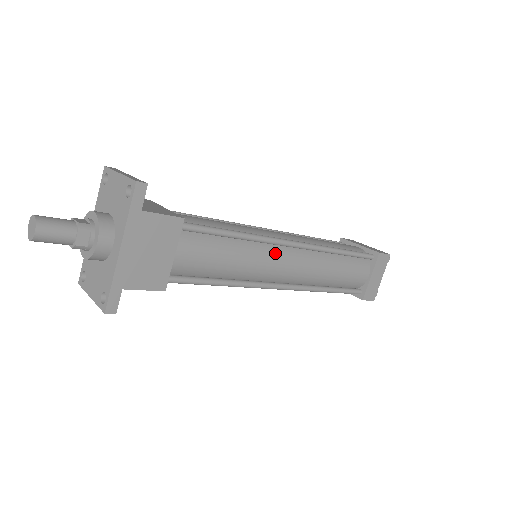
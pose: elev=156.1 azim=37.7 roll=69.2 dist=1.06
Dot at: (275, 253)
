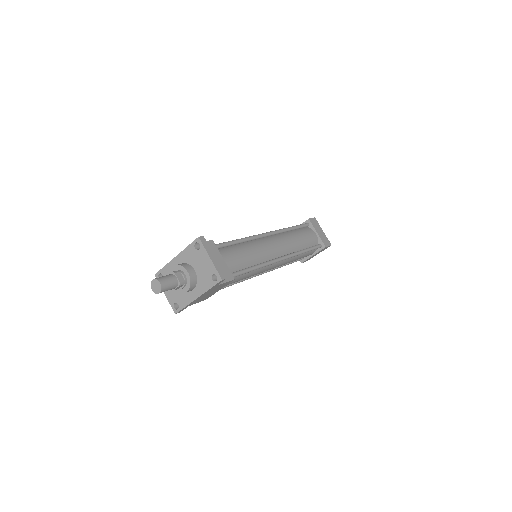
Dot at: (269, 266)
